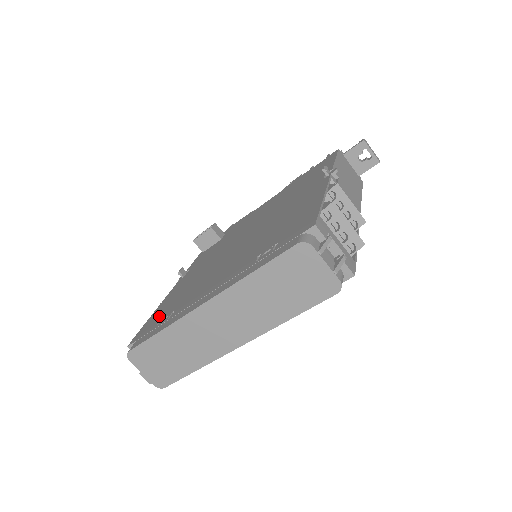
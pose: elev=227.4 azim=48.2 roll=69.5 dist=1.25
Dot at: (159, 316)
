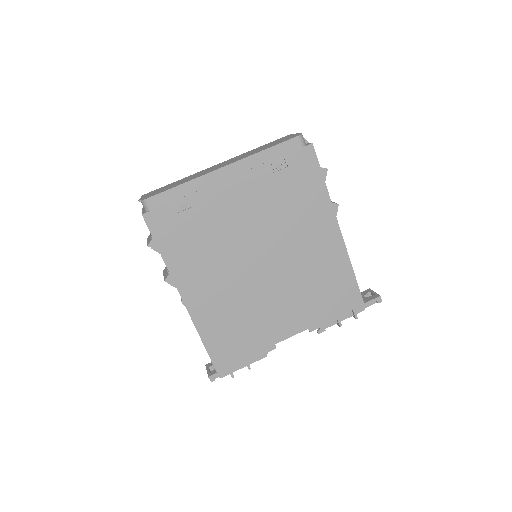
Dot at: occluded
